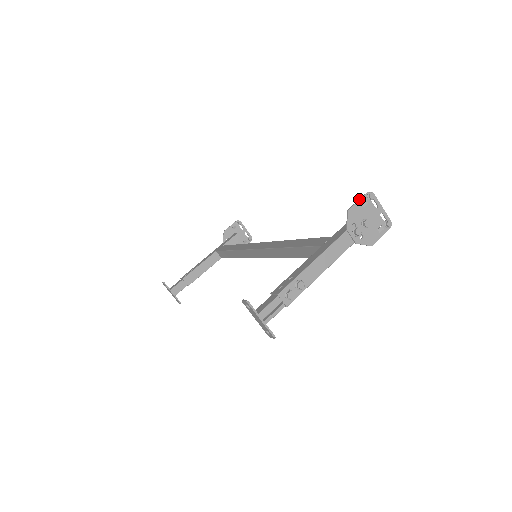
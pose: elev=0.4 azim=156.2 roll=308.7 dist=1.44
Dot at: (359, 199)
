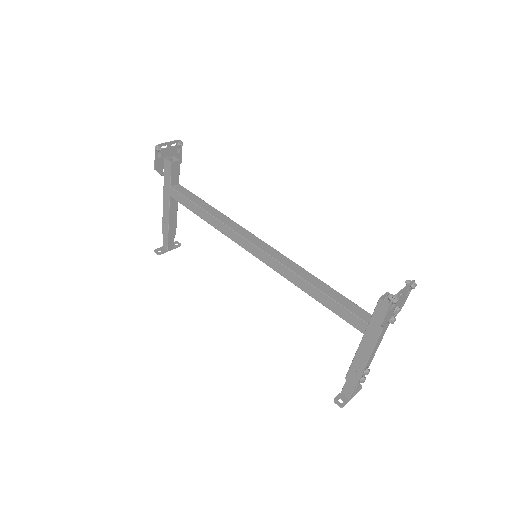
Dot at: (387, 312)
